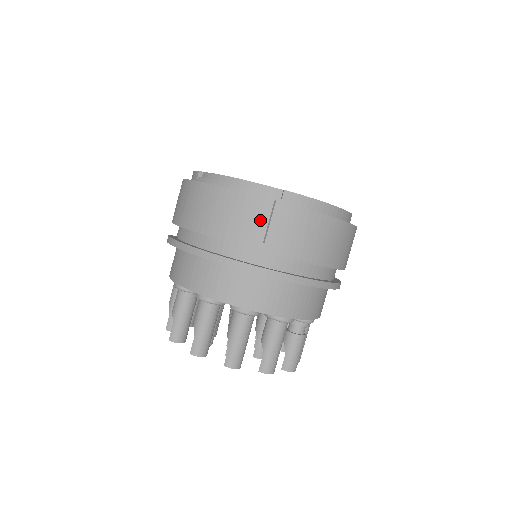
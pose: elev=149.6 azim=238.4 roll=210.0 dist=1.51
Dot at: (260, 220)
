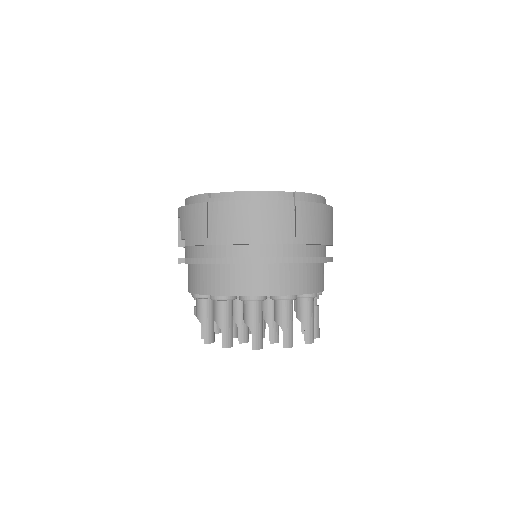
Dot at: (288, 219)
